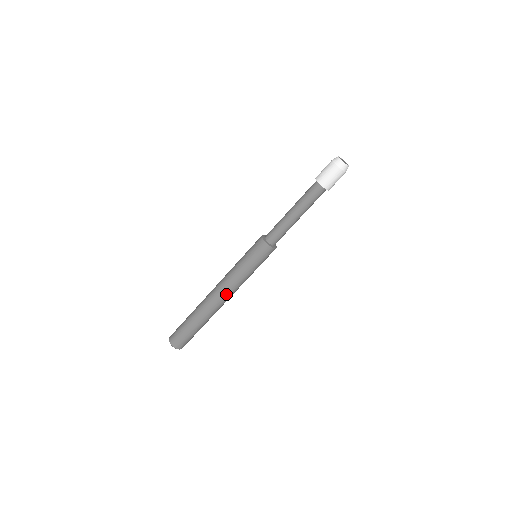
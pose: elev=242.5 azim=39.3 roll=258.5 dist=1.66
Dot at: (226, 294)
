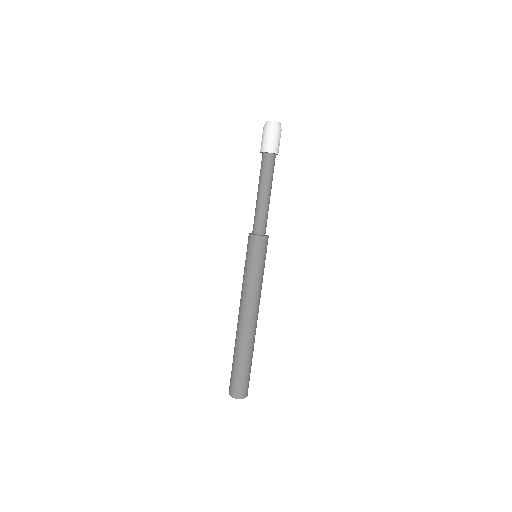
Dot at: (252, 309)
